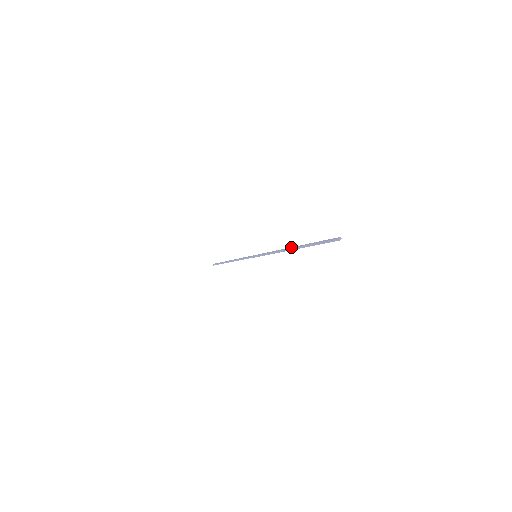
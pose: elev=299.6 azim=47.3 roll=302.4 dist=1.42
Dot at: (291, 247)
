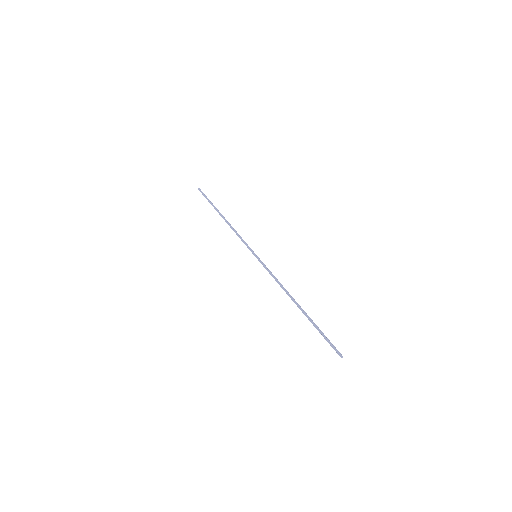
Dot at: (296, 303)
